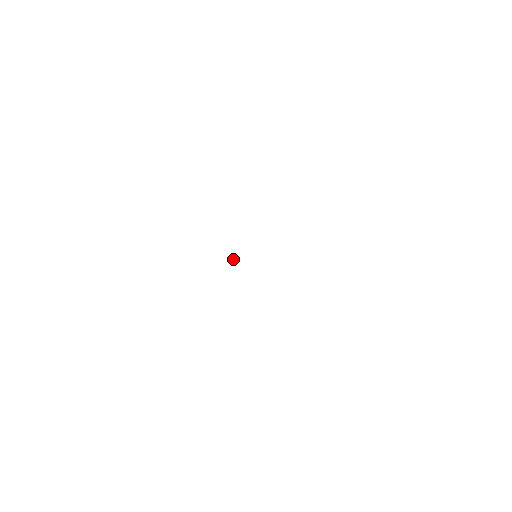
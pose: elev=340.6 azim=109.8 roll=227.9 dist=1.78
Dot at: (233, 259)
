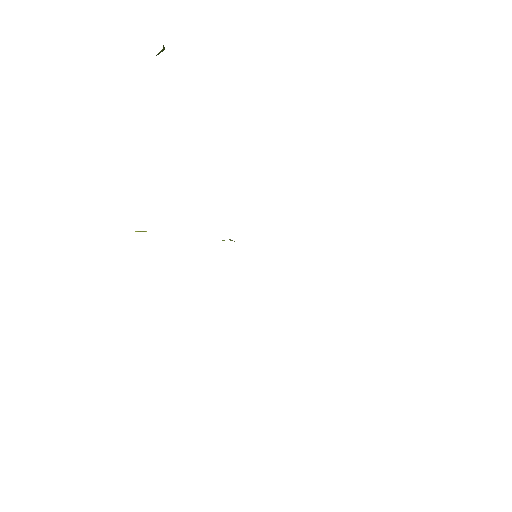
Dot at: (161, 51)
